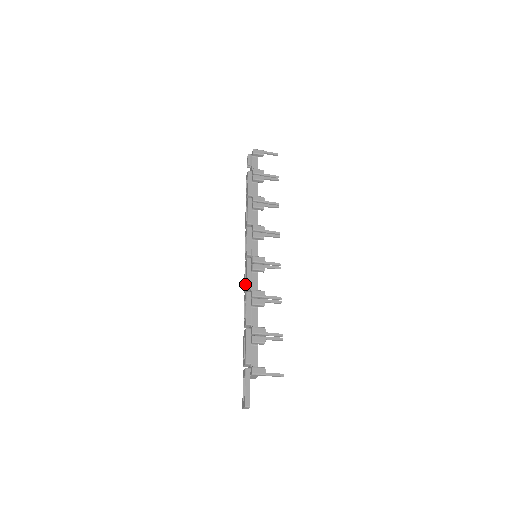
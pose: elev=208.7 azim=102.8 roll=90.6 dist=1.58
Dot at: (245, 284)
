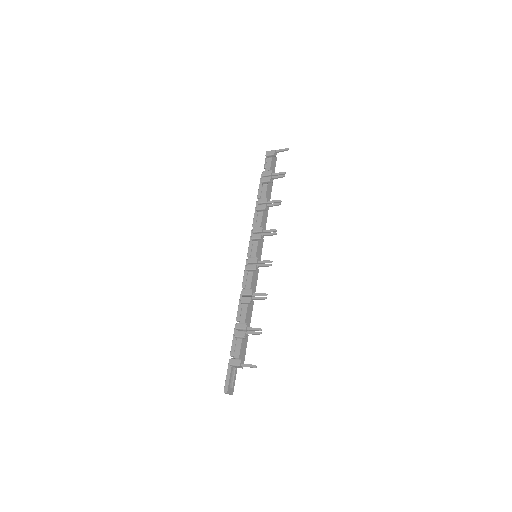
Dot at: occluded
